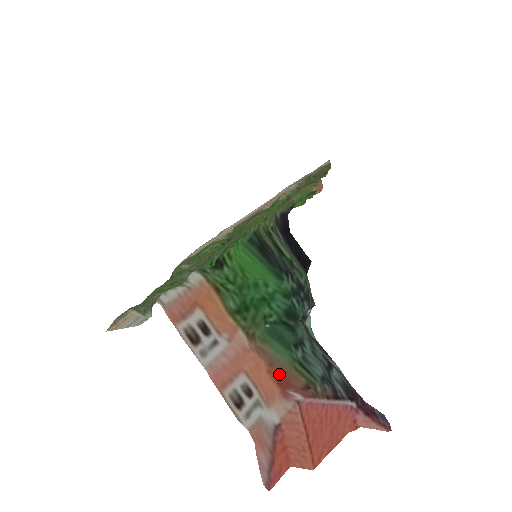
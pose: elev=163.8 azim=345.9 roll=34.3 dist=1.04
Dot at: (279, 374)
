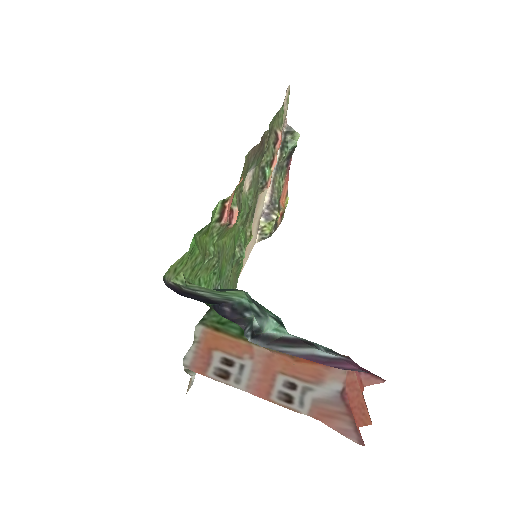
Dot at: occluded
